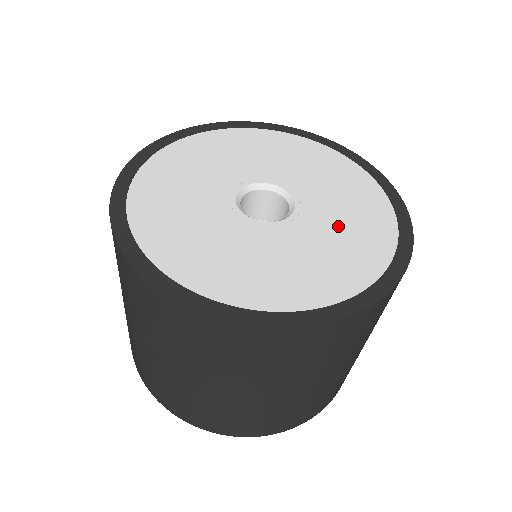
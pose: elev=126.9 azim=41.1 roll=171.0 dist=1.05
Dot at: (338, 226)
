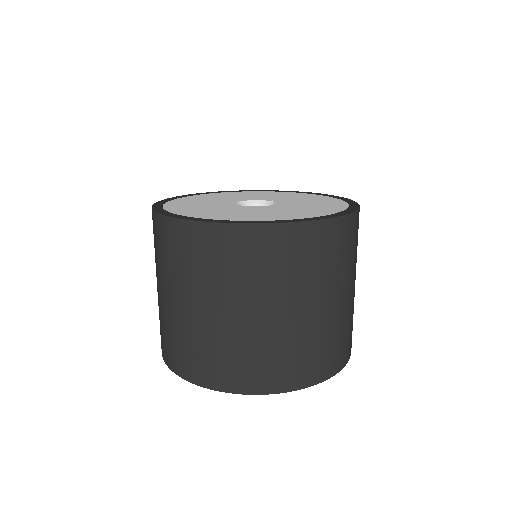
Dot at: (281, 211)
